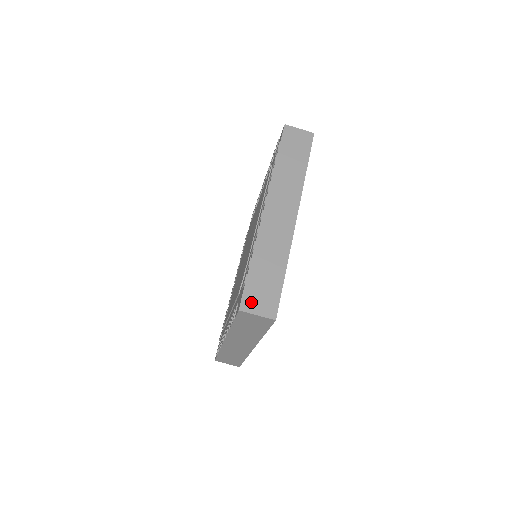
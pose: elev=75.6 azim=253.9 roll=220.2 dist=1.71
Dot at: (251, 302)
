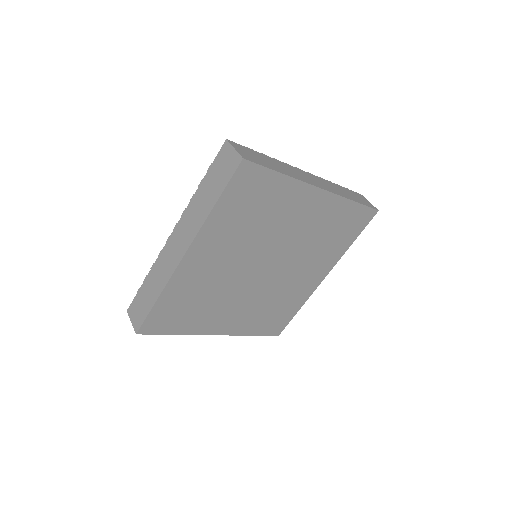
Dot at: (239, 147)
